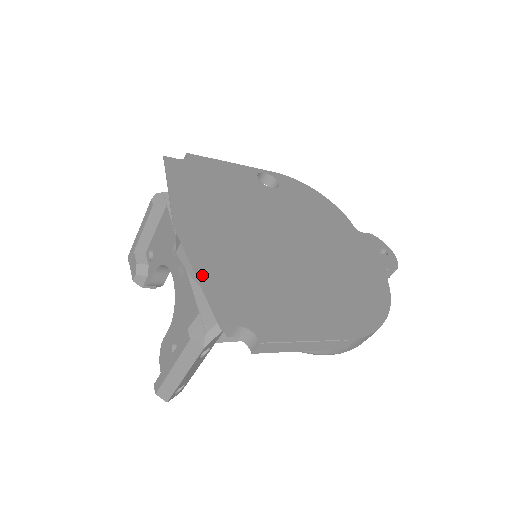
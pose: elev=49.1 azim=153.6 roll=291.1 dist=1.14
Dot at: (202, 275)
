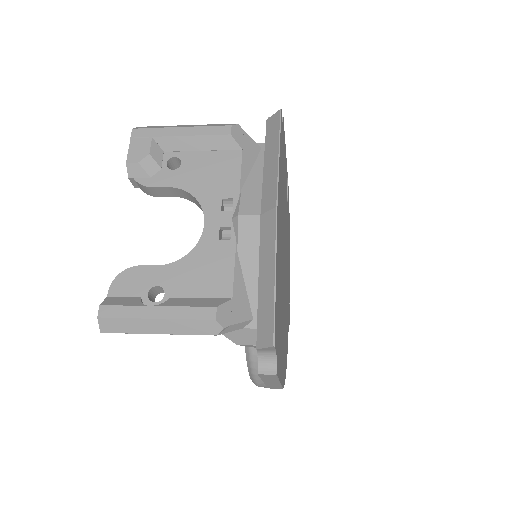
Dot at: occluded
